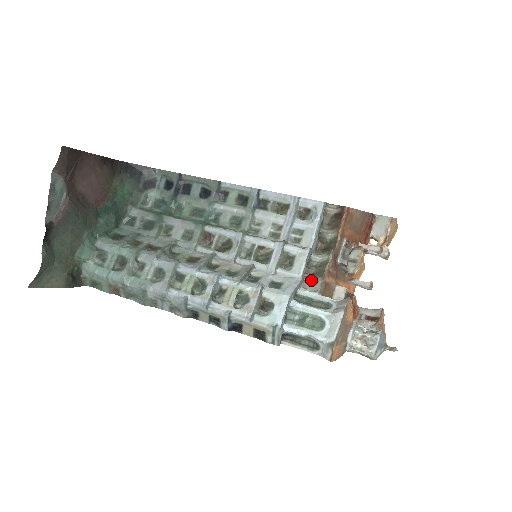
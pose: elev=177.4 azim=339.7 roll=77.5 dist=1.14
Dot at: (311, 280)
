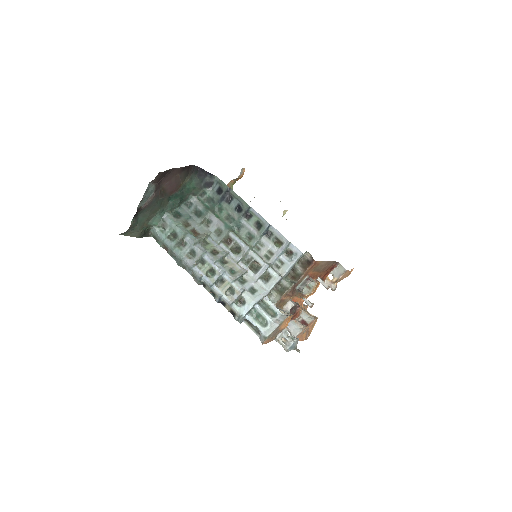
Dot at: (275, 294)
